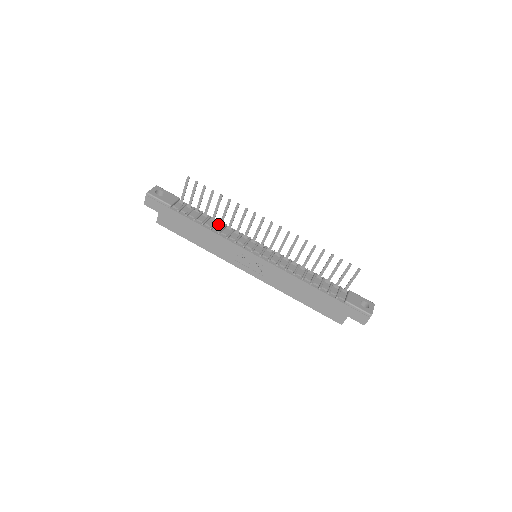
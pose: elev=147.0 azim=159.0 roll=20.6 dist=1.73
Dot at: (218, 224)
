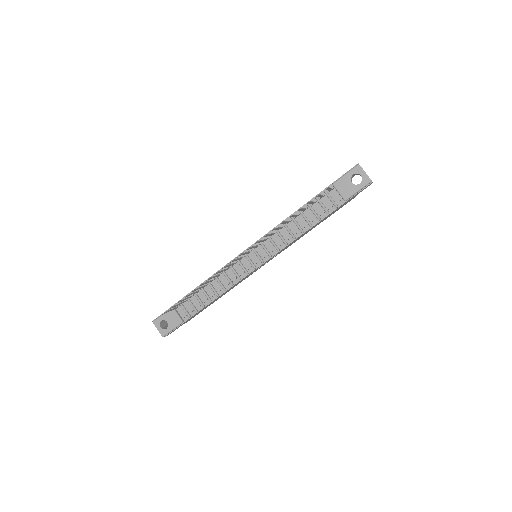
Dot at: (212, 283)
